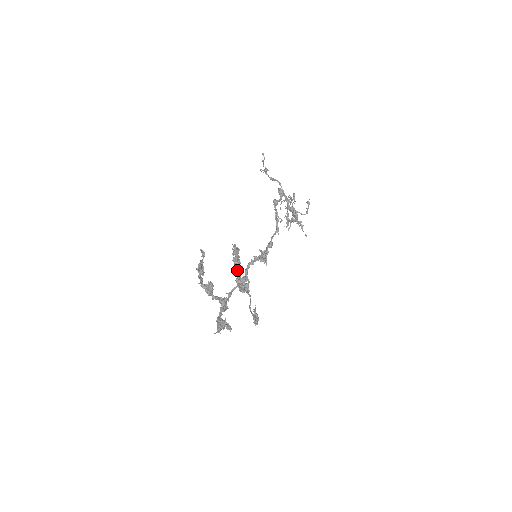
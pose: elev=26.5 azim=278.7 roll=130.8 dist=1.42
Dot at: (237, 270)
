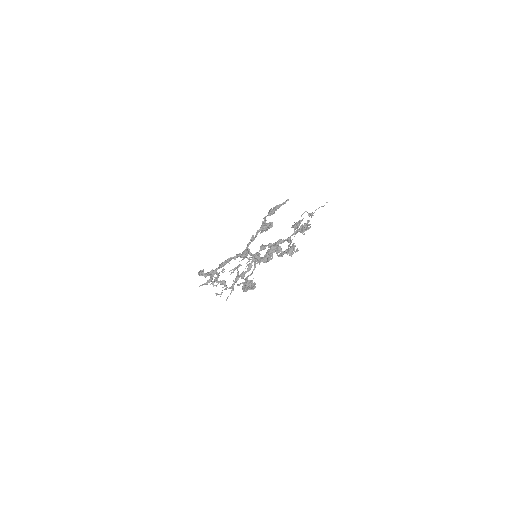
Dot at: (280, 239)
